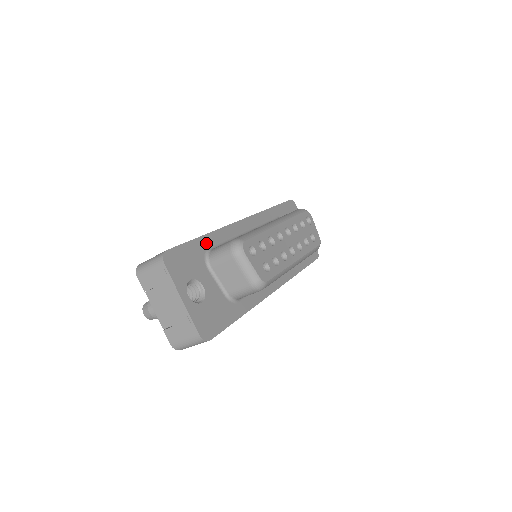
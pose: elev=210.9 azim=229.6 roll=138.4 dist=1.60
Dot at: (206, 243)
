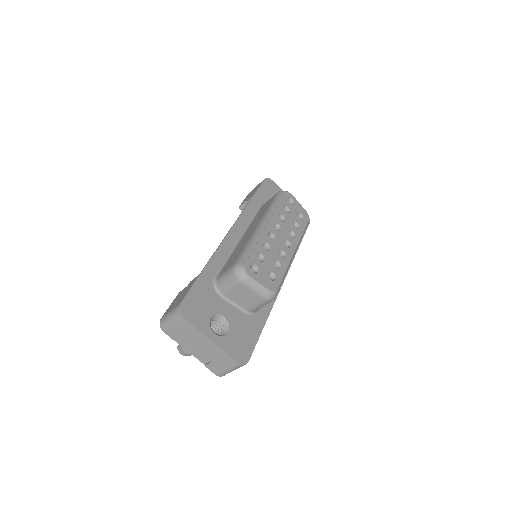
Dot at: (210, 274)
